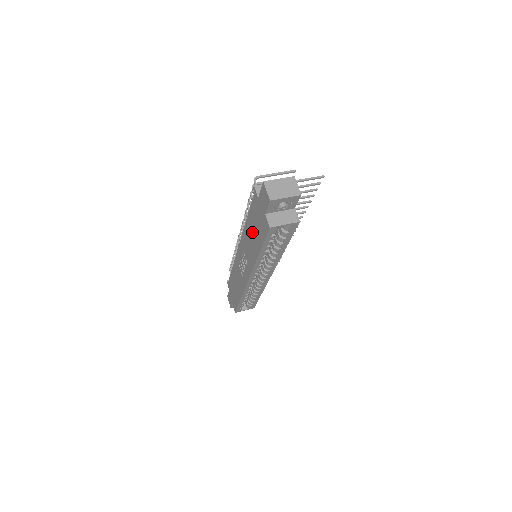
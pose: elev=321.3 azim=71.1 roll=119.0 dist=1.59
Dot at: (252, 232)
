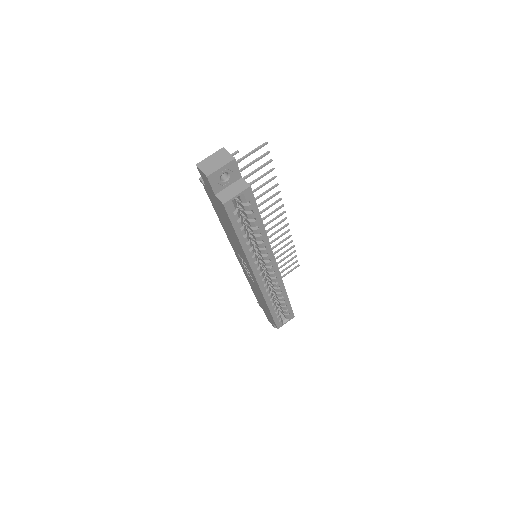
Dot at: (226, 226)
